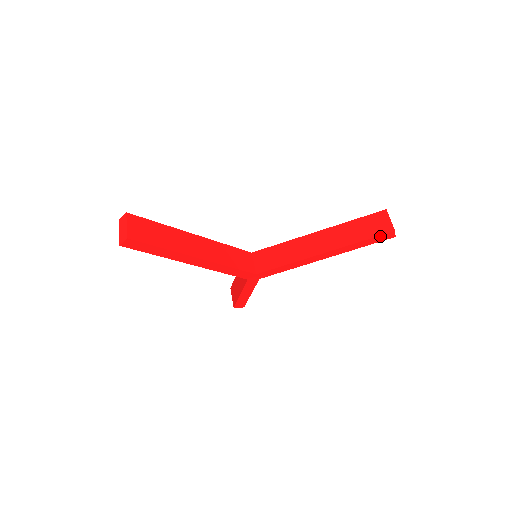
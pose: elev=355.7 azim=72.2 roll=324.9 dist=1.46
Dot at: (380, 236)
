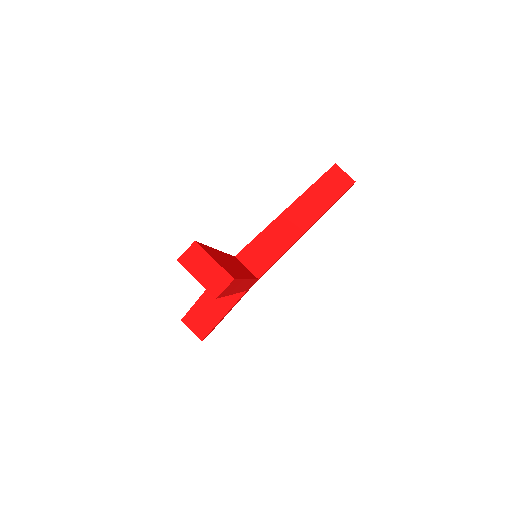
Dot at: (346, 191)
